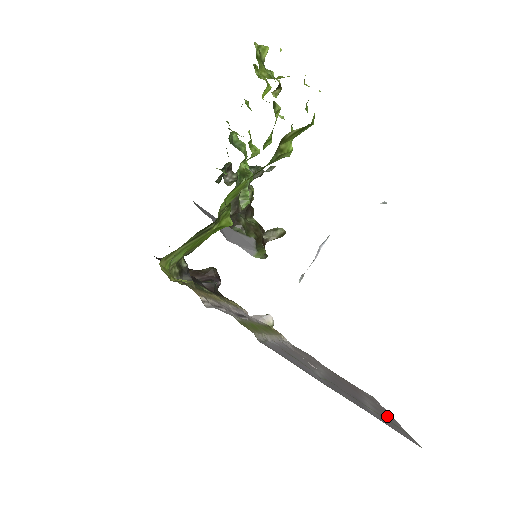
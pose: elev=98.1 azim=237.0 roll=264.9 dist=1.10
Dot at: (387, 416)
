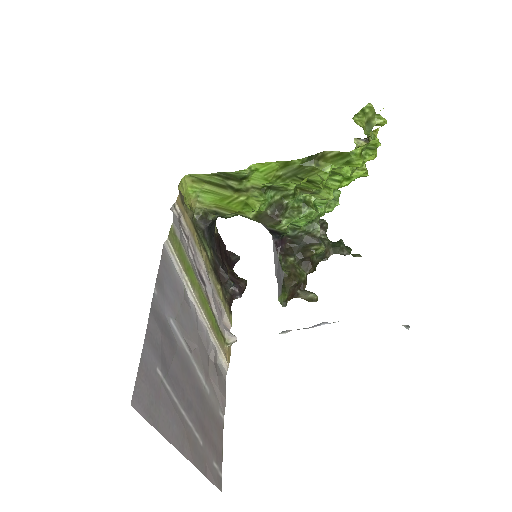
Dot at: (175, 427)
